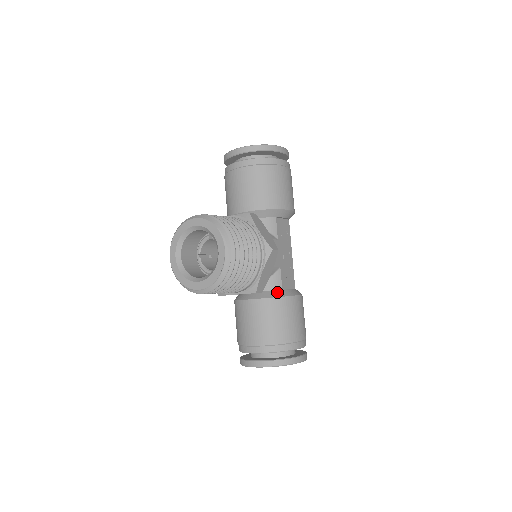
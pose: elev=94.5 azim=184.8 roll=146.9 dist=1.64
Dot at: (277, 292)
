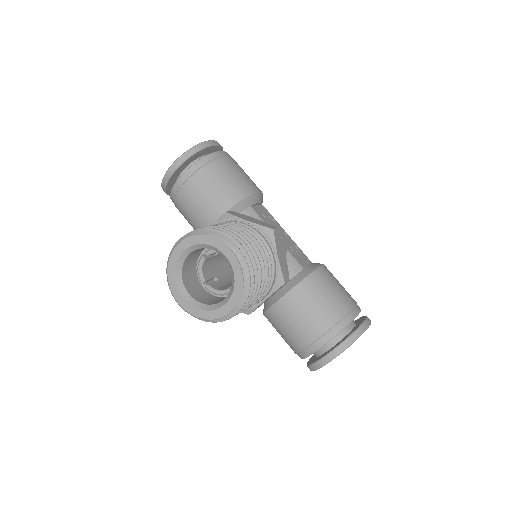
Dot at: (301, 274)
